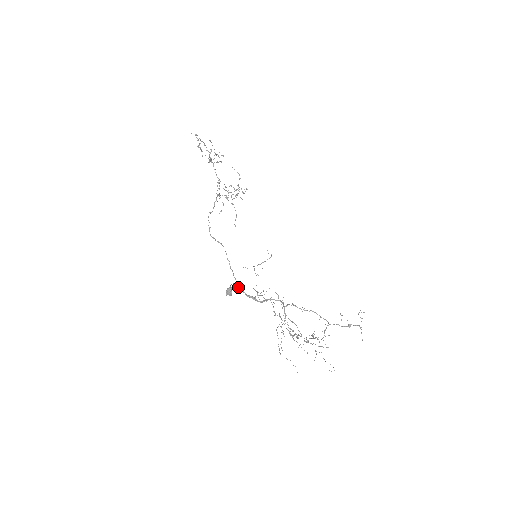
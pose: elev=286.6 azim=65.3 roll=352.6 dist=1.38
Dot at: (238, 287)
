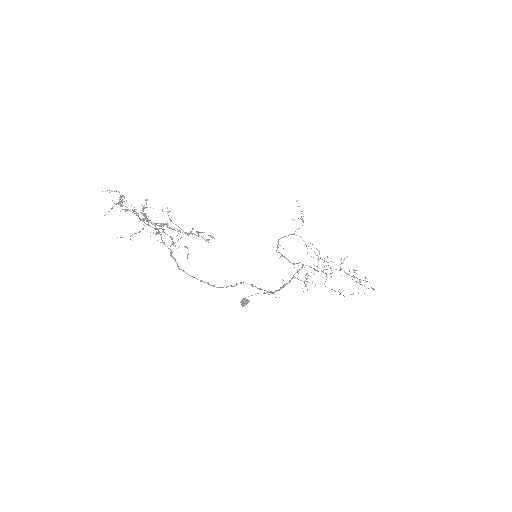
Dot at: occluded
